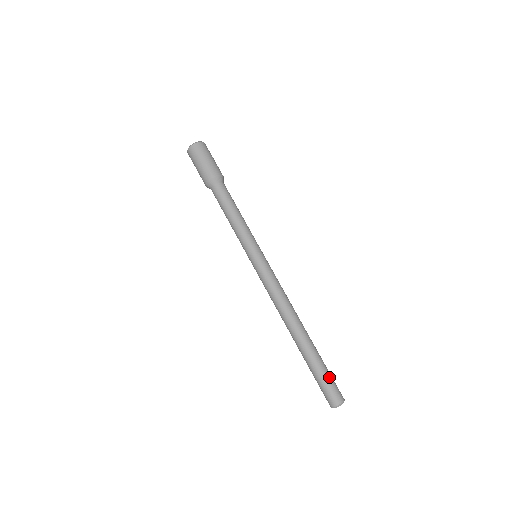
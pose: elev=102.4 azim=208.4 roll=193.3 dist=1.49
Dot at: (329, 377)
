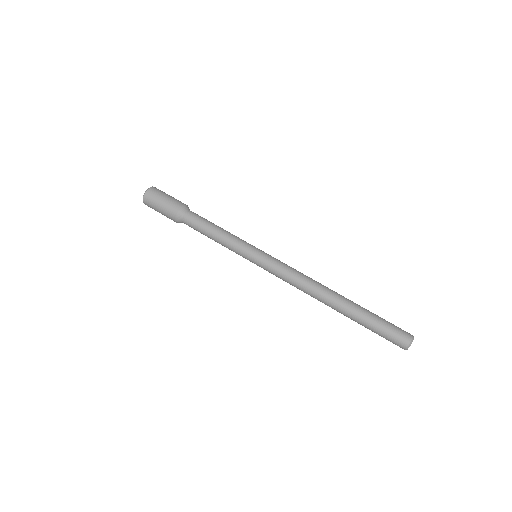
Dot at: occluded
